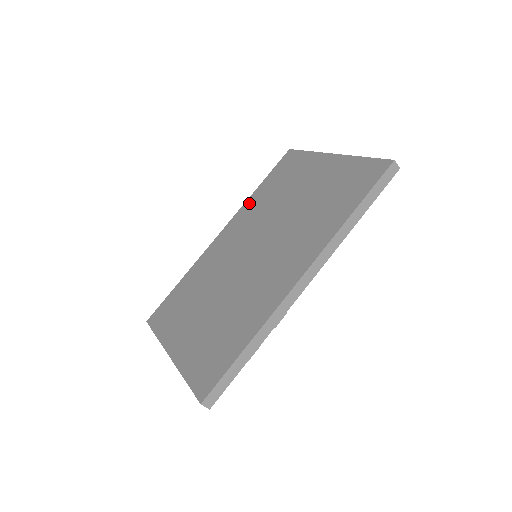
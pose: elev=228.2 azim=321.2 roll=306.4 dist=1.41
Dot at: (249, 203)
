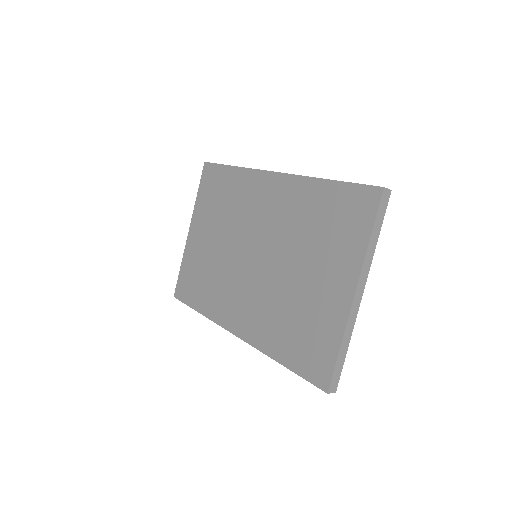
Dot at: (305, 187)
